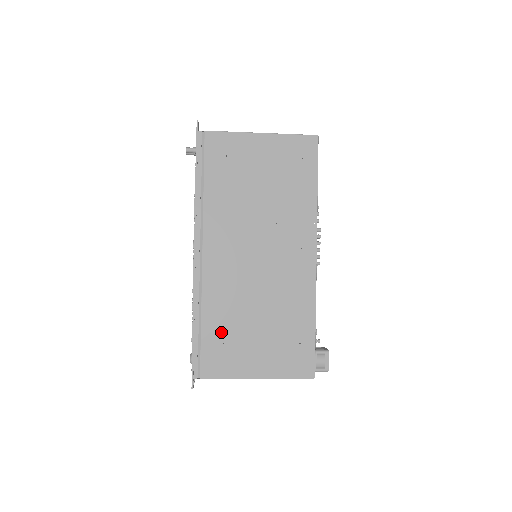
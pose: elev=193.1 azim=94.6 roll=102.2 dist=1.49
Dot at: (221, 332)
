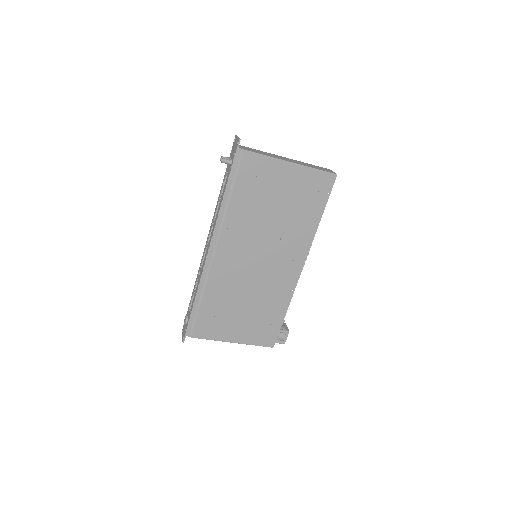
Dot at: (215, 309)
